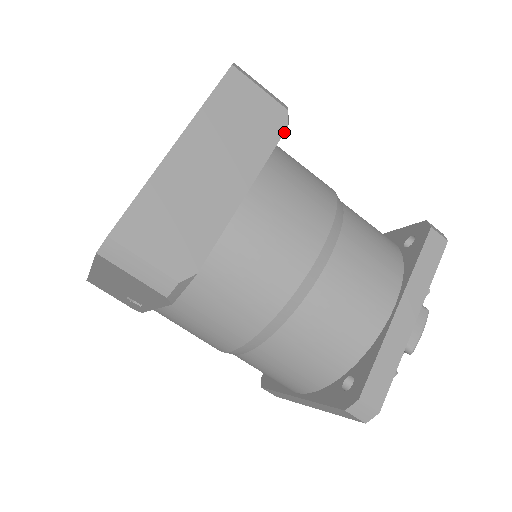
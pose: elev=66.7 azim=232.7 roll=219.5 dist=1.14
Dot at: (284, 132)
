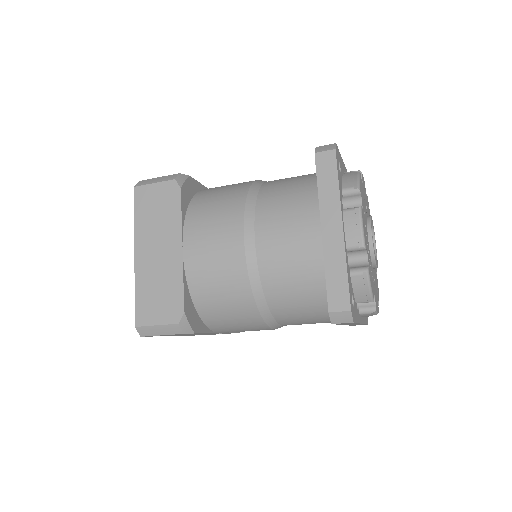
Dot at: (181, 194)
